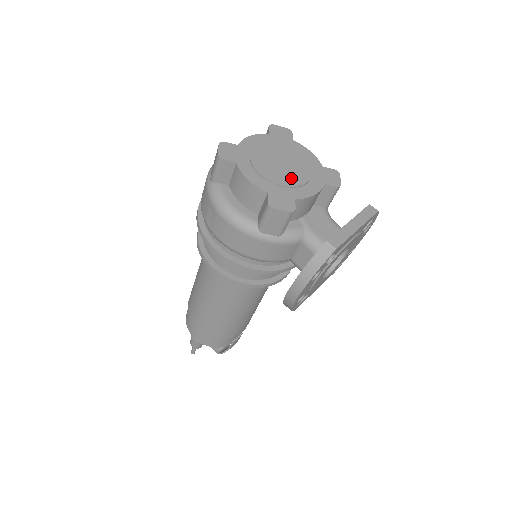
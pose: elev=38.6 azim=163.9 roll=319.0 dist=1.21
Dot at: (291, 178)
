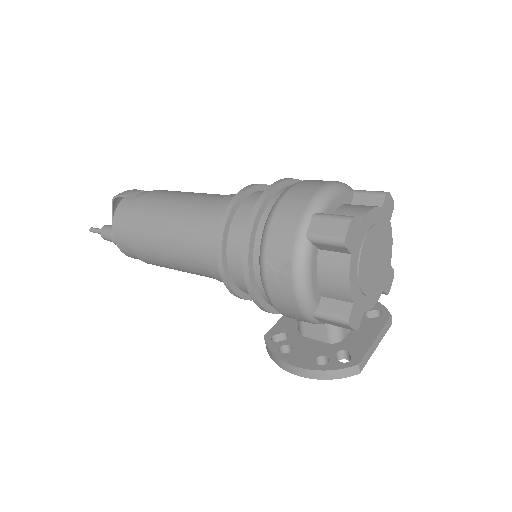
Dot at: (372, 283)
